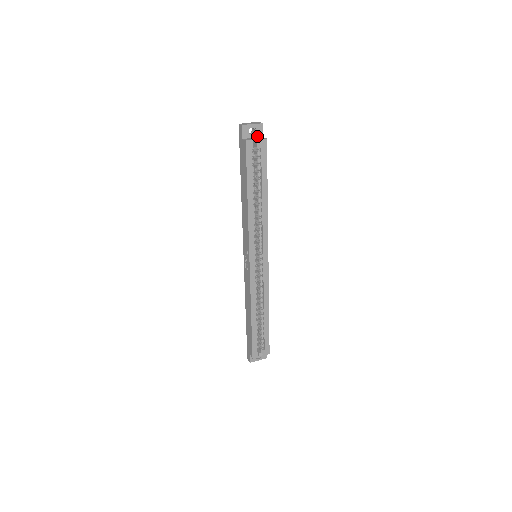
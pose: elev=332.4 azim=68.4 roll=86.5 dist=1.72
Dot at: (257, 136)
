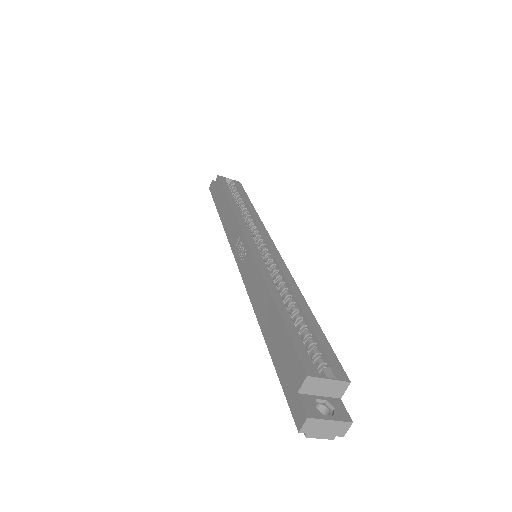
Dot at: occluded
